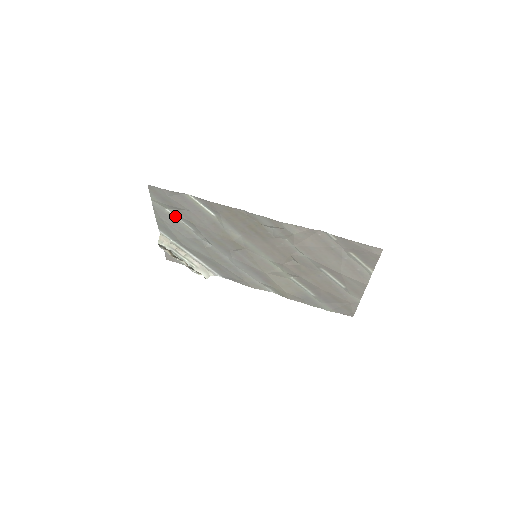
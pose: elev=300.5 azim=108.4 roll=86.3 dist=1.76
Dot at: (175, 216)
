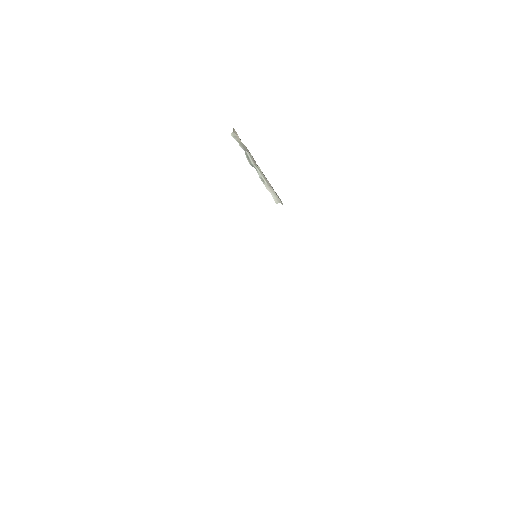
Dot at: occluded
